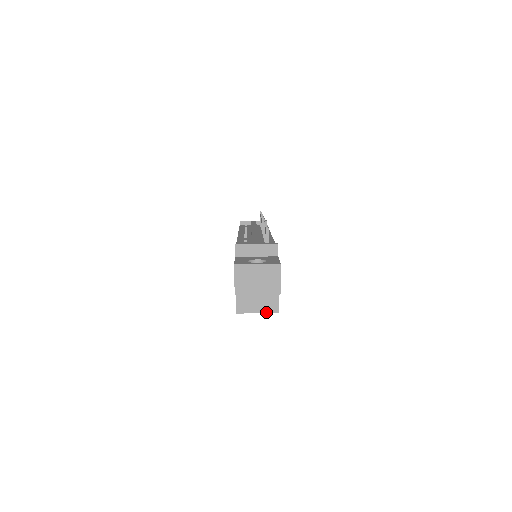
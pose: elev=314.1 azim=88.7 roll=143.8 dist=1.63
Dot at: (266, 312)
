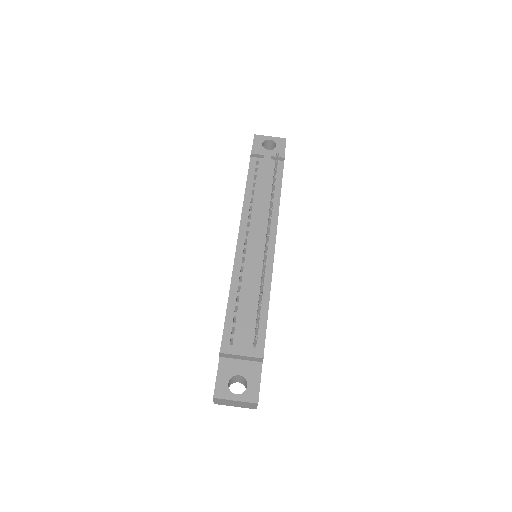
Dot at: occluded
